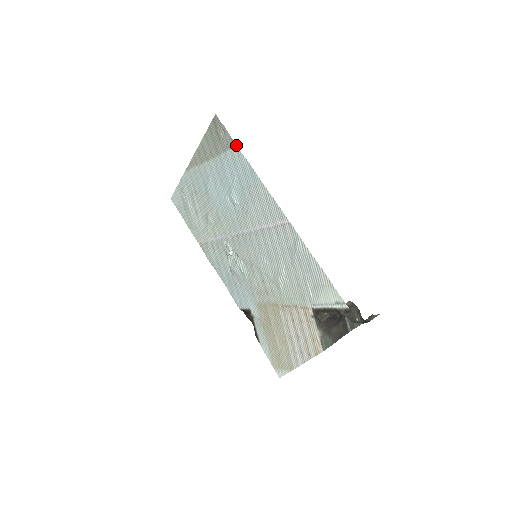
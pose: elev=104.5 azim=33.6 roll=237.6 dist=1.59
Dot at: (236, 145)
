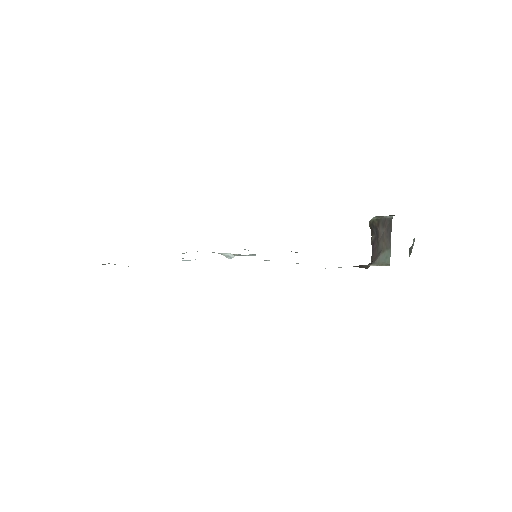
Dot at: occluded
